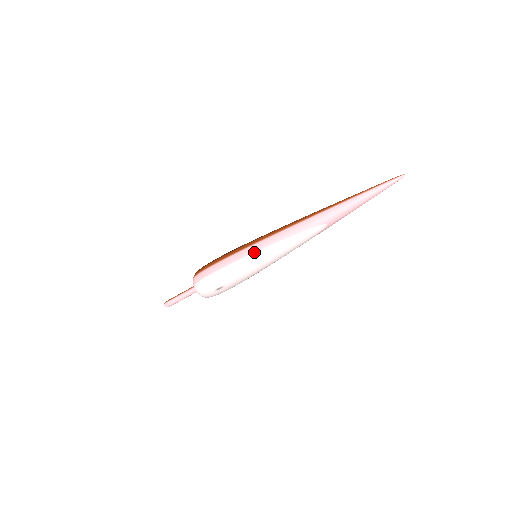
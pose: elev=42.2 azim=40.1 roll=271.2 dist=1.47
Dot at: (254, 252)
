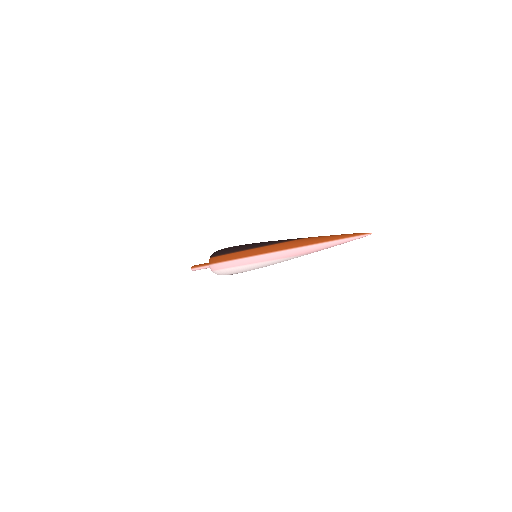
Dot at: (254, 263)
